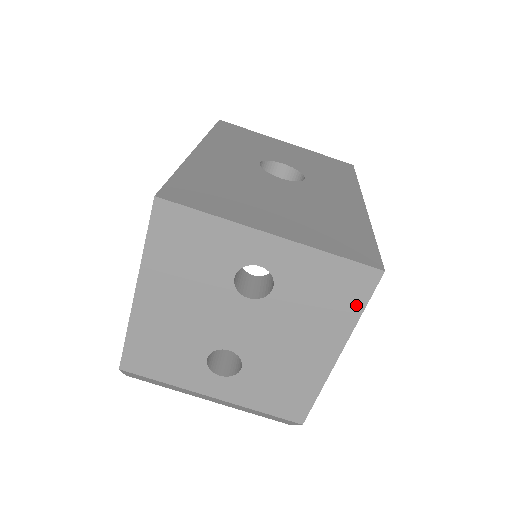
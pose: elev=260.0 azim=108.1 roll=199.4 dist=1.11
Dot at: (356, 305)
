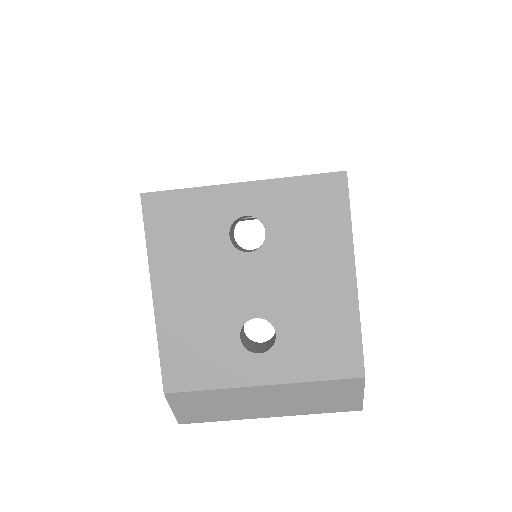
Dot at: (341, 214)
